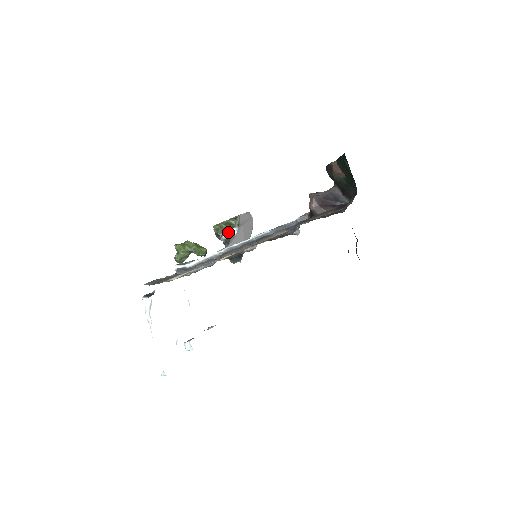
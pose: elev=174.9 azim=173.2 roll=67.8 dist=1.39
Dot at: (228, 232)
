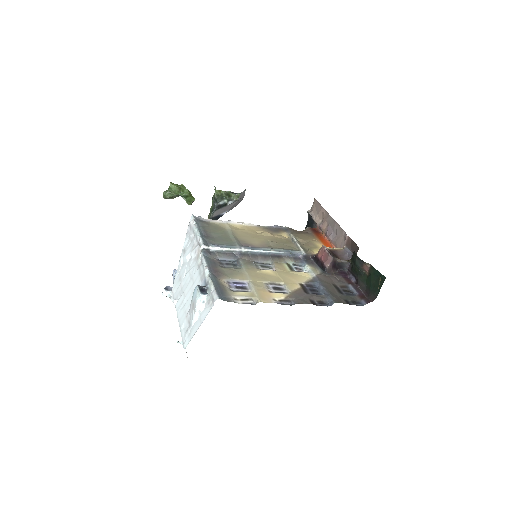
Dot at: (224, 200)
